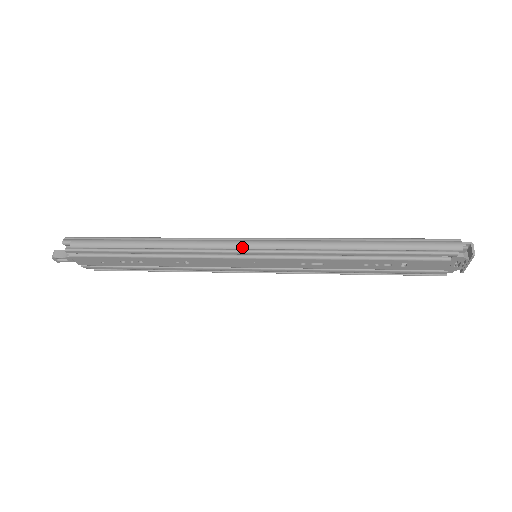
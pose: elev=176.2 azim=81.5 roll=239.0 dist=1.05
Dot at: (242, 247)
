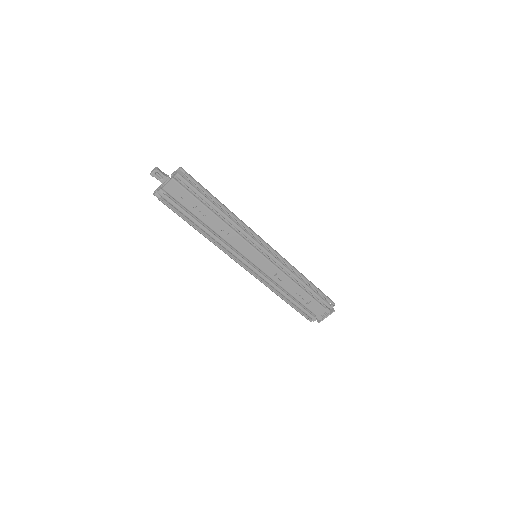
Dot at: (266, 244)
